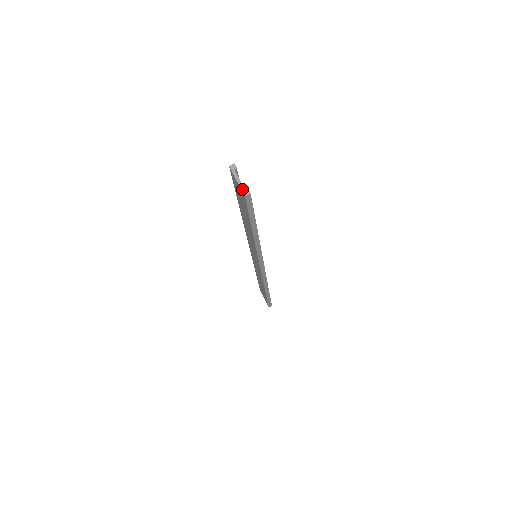
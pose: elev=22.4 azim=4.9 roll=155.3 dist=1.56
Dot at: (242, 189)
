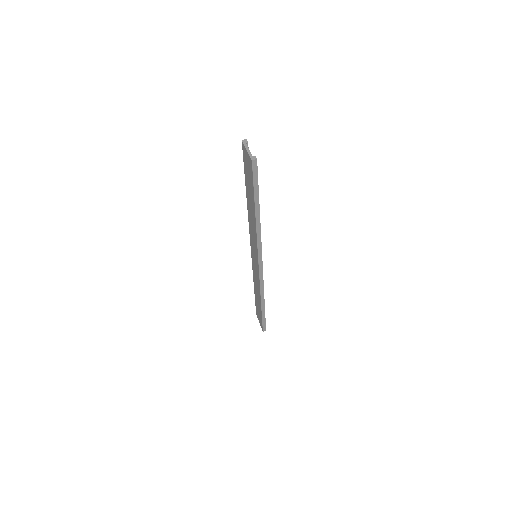
Dot at: (250, 155)
